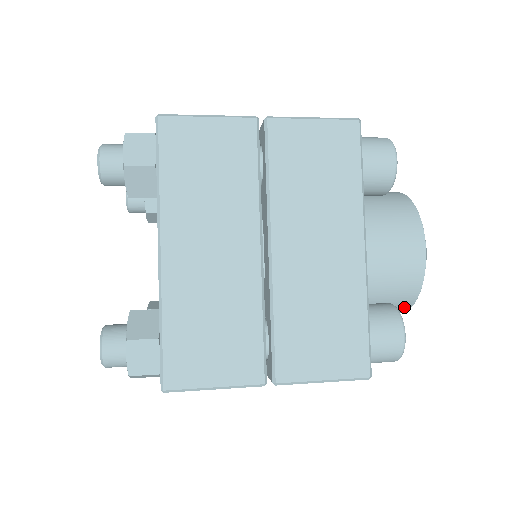
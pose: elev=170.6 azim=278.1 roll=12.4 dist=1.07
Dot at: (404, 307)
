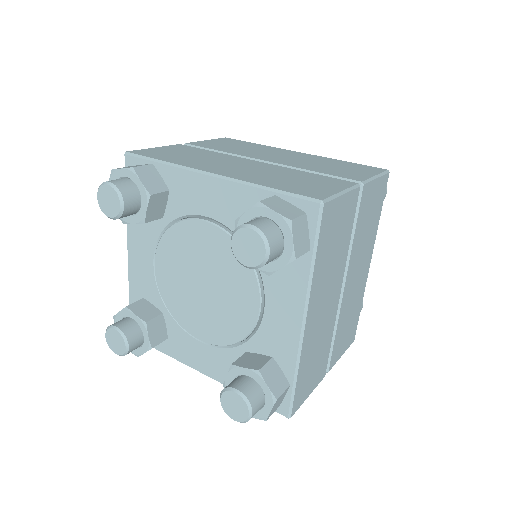
Dot at: occluded
